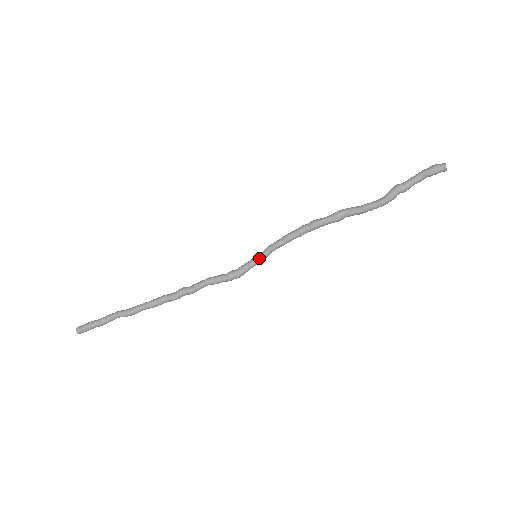
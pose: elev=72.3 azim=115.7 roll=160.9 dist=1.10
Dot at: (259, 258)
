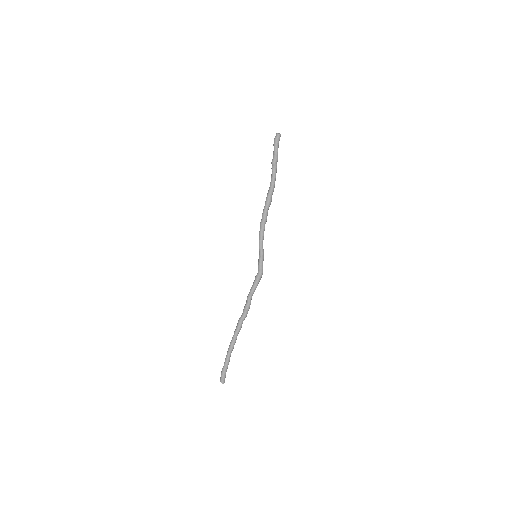
Dot at: (260, 256)
